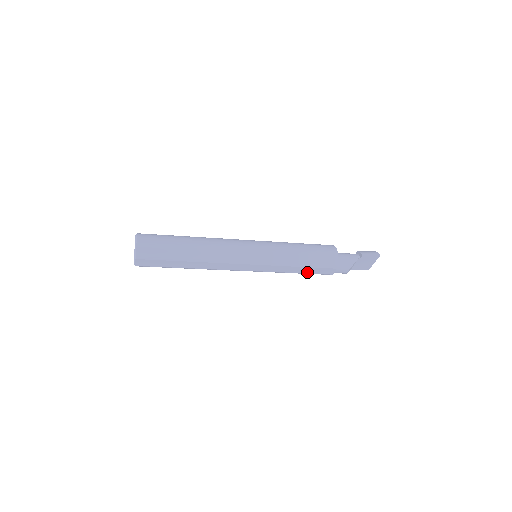
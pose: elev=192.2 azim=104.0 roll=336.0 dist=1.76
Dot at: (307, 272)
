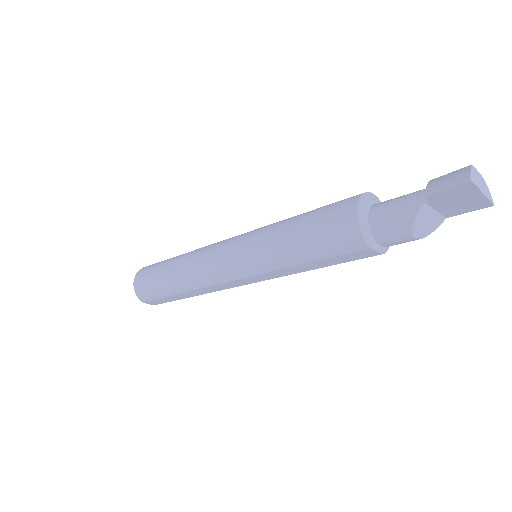
Dot at: (330, 264)
